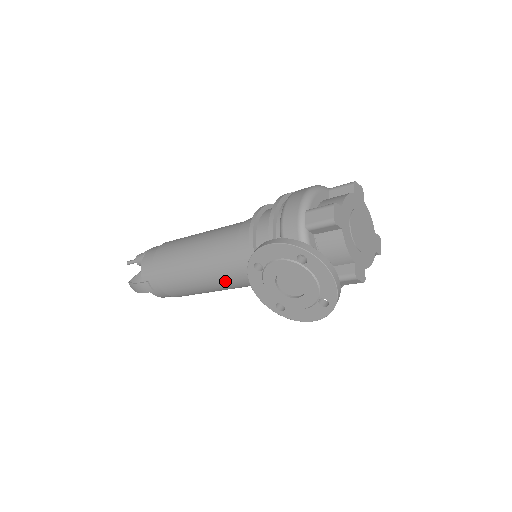
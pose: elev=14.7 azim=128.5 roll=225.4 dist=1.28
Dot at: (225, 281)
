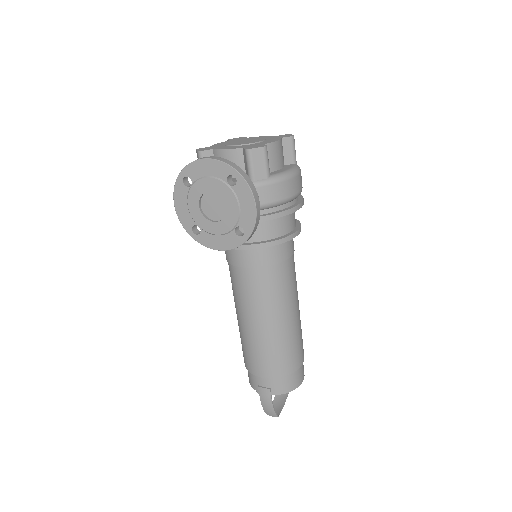
Dot at: (259, 297)
